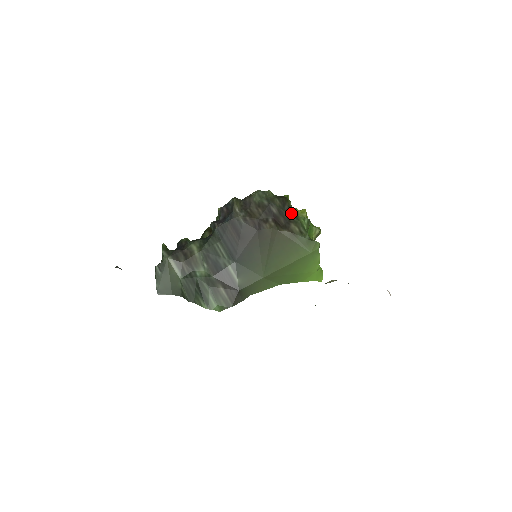
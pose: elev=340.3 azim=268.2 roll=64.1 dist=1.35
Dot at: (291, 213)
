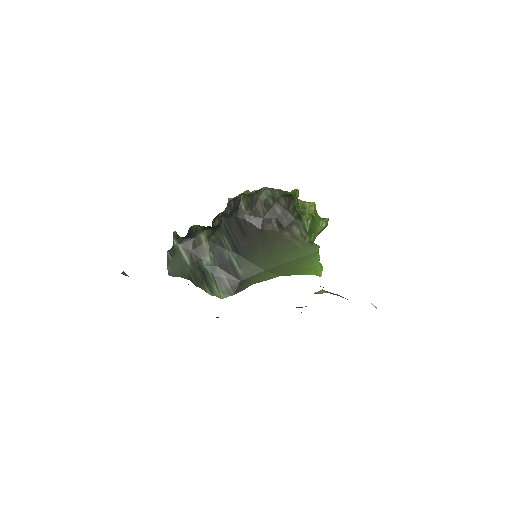
Dot at: (295, 214)
